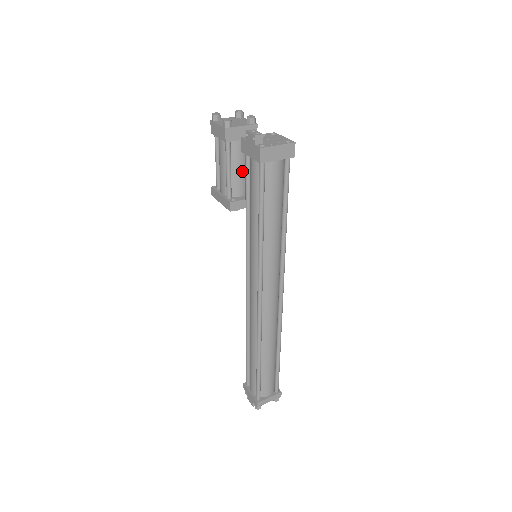
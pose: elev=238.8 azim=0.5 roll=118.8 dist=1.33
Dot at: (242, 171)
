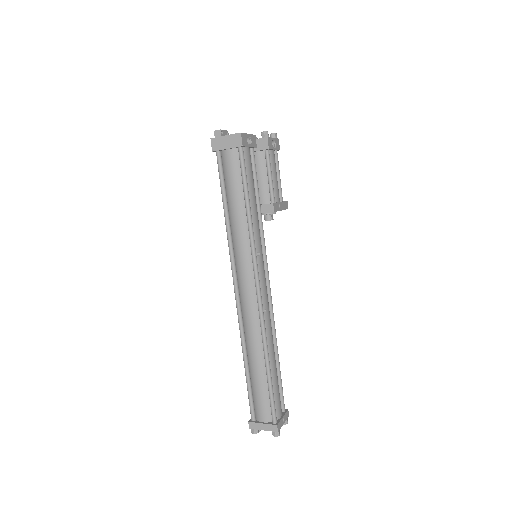
Dot at: (260, 180)
